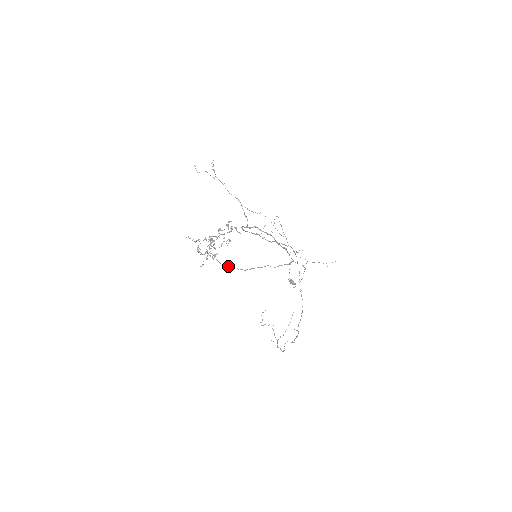
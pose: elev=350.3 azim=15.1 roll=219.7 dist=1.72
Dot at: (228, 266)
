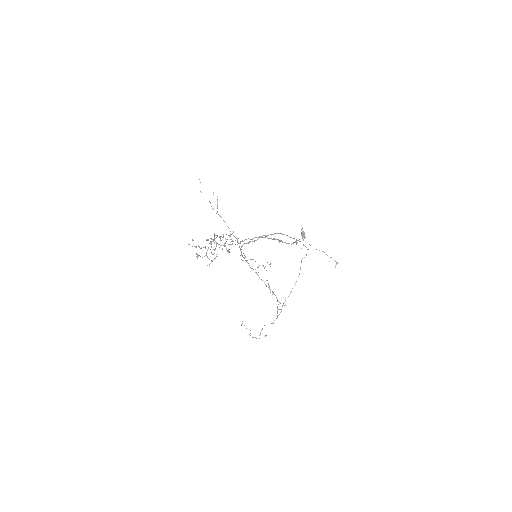
Dot at: (232, 244)
